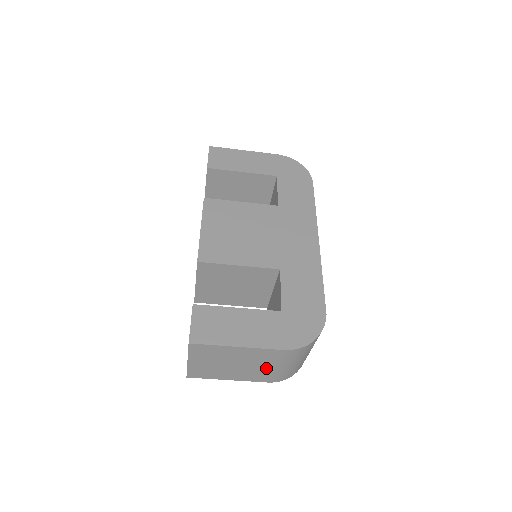
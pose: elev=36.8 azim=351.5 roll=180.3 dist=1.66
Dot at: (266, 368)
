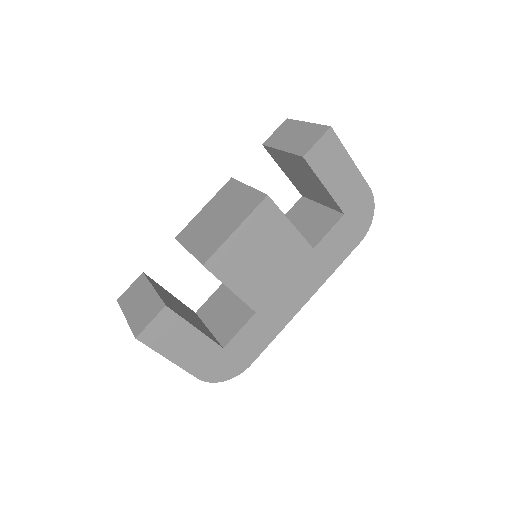
Dot at: occluded
